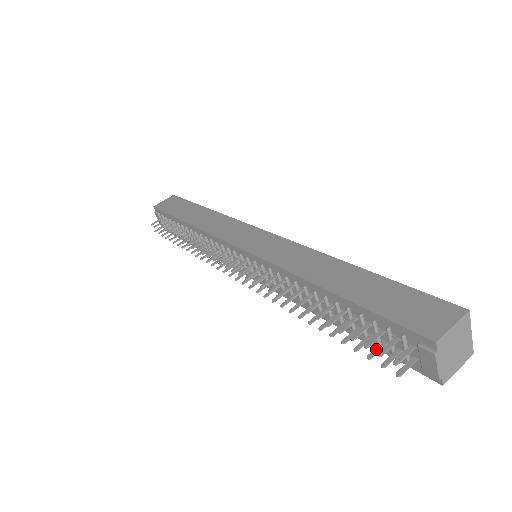
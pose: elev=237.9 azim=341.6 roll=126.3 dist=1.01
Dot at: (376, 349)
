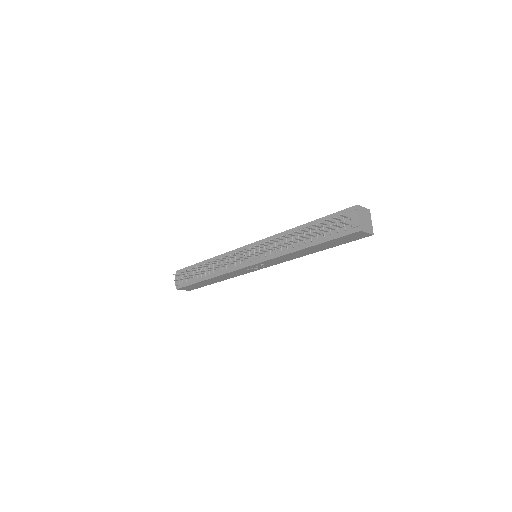
Dot at: (330, 228)
